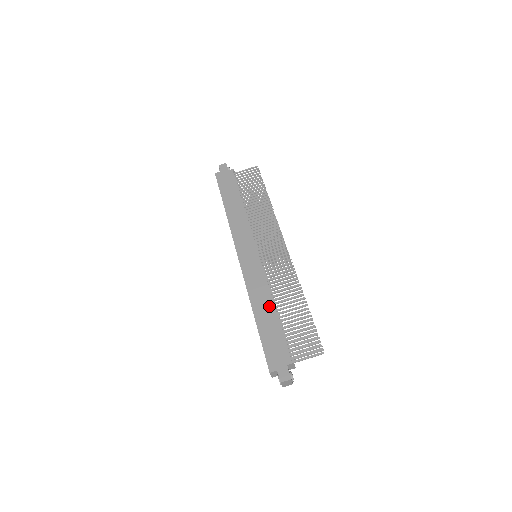
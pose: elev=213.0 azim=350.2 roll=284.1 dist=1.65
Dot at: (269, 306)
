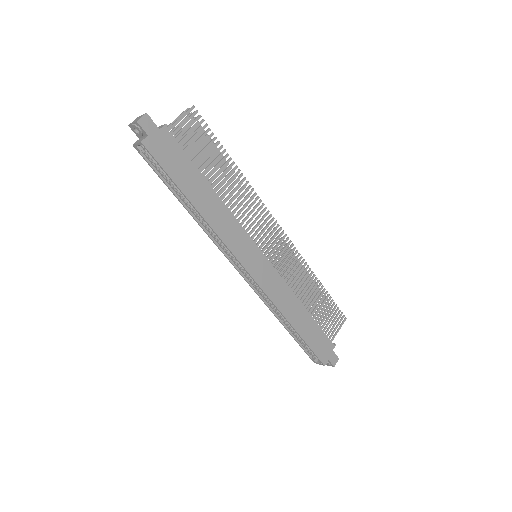
Dot at: (301, 309)
